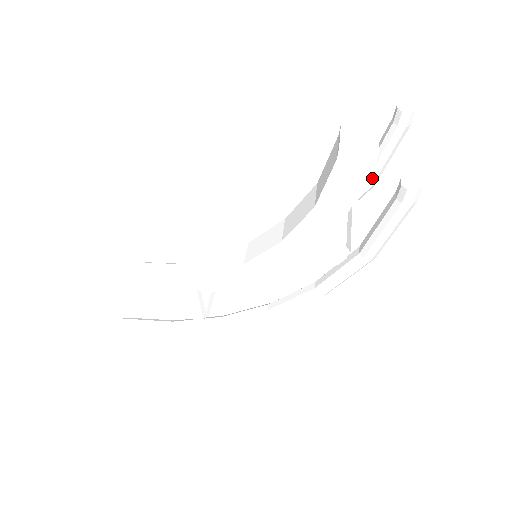
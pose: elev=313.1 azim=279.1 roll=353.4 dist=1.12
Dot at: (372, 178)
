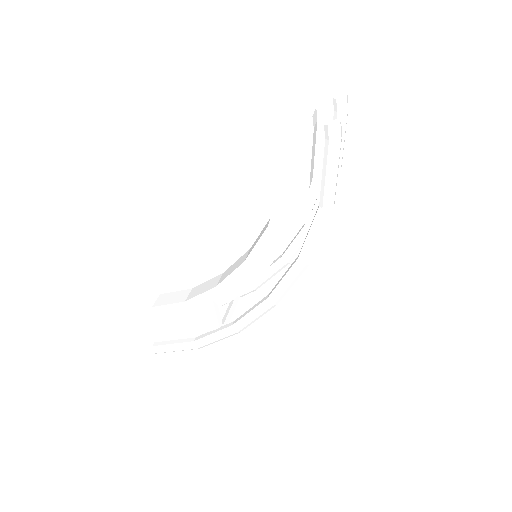
Dot at: occluded
